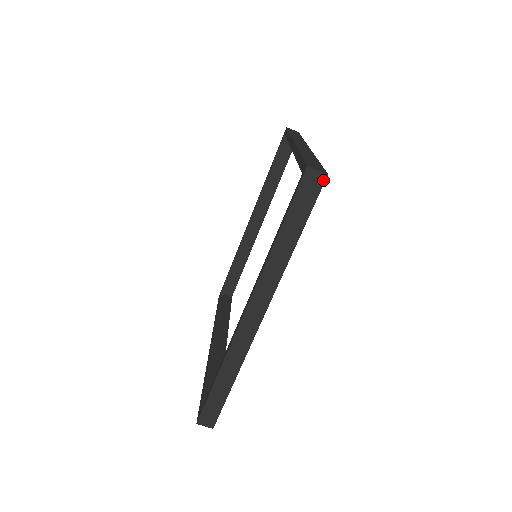
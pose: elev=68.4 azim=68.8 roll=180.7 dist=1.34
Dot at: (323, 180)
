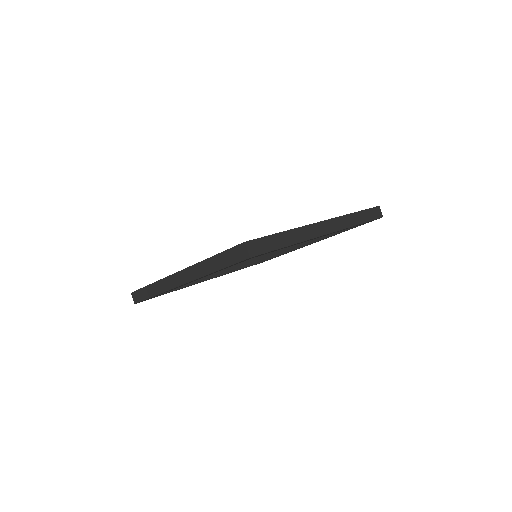
Dot at: (381, 216)
